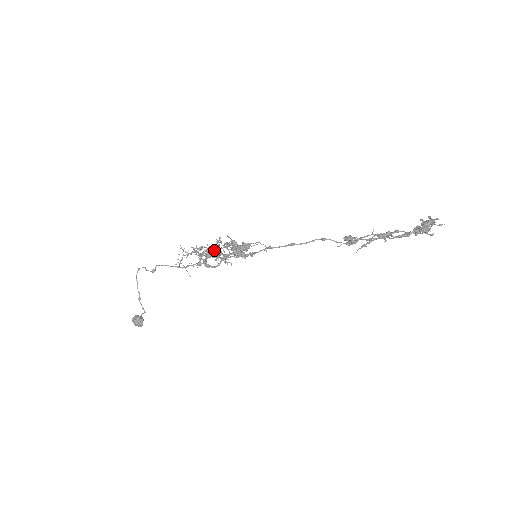
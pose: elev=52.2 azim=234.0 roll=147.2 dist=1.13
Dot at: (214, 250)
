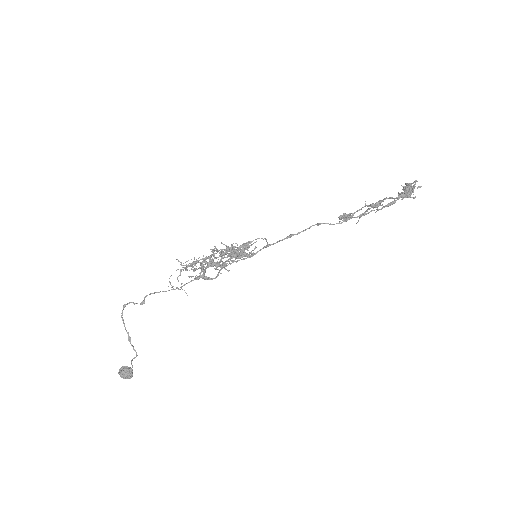
Dot at: (211, 261)
